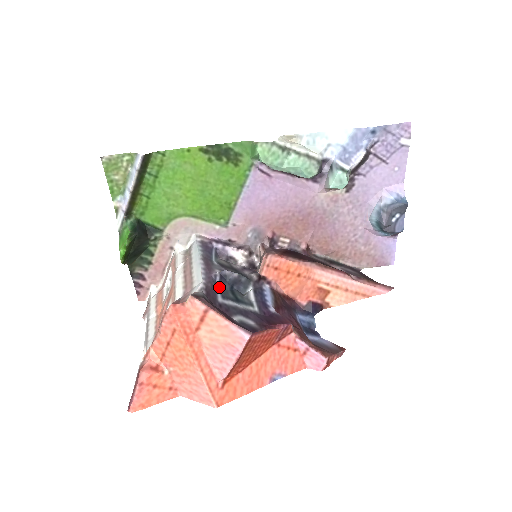
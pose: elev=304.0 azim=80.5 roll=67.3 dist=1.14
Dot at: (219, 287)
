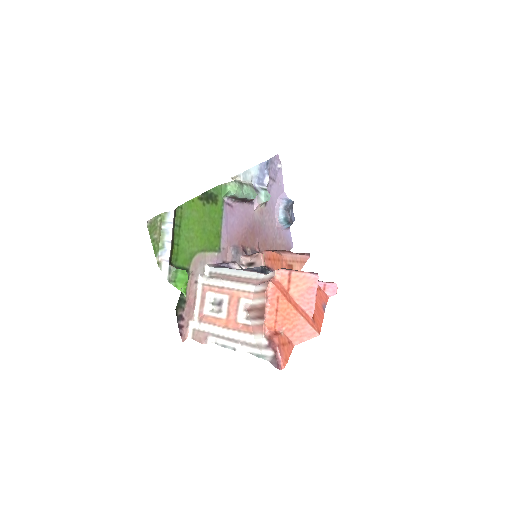
Dot at: occluded
